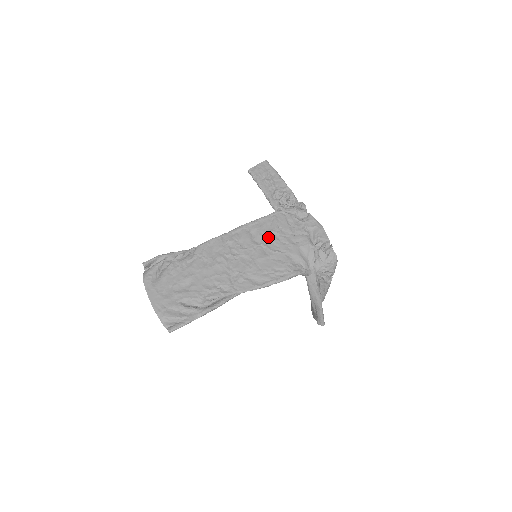
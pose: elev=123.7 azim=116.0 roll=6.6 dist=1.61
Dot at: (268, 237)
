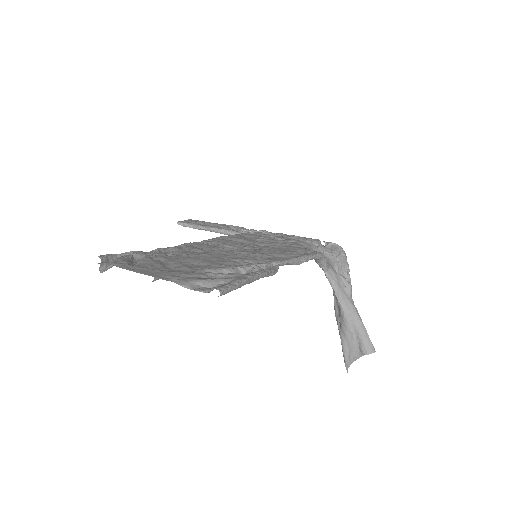
Dot at: (255, 241)
